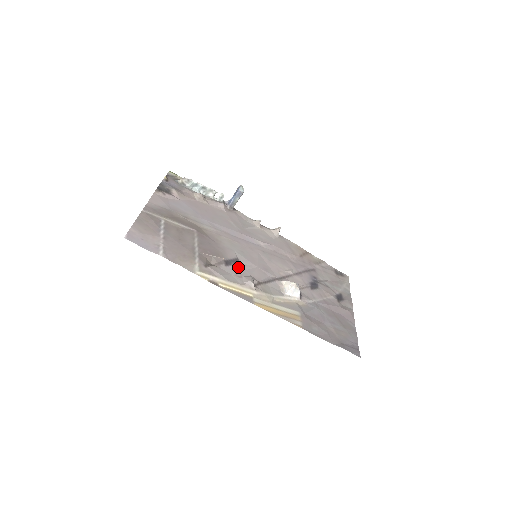
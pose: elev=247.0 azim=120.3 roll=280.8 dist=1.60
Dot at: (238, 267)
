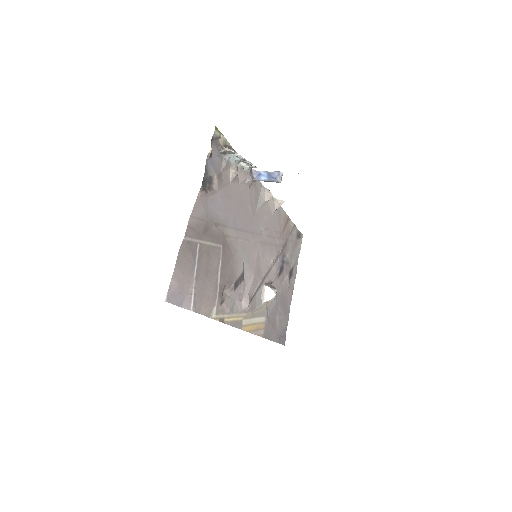
Dot at: (242, 286)
